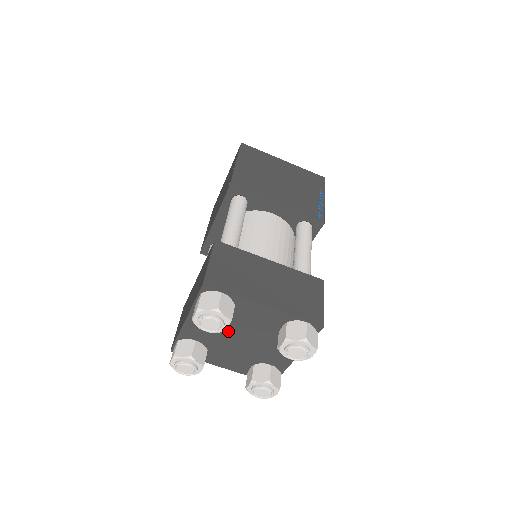
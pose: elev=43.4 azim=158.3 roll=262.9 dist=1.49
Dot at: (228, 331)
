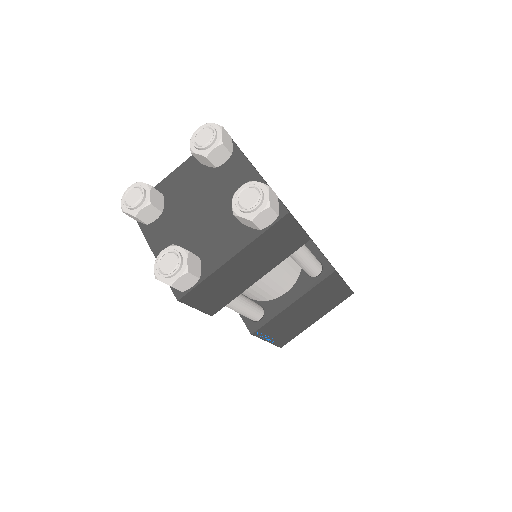
Dot at: (199, 193)
